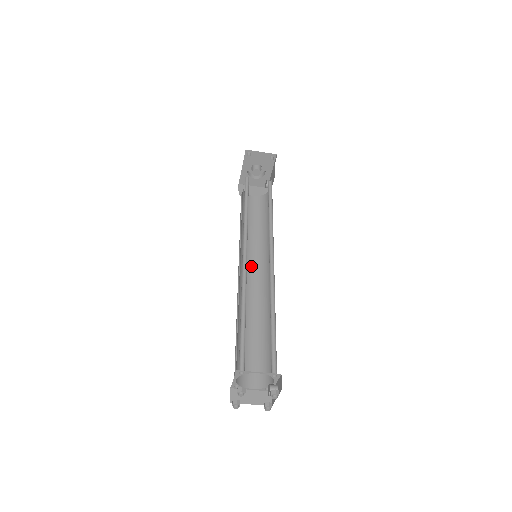
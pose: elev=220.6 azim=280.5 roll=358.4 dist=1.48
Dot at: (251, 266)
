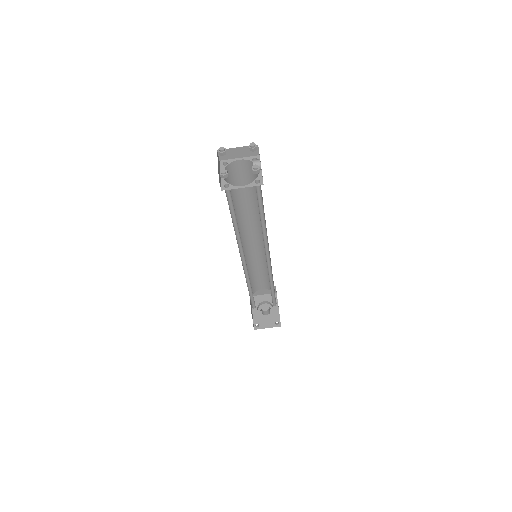
Dot at: occluded
